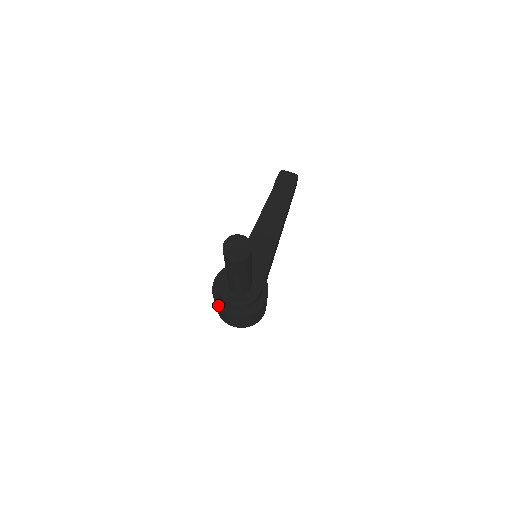
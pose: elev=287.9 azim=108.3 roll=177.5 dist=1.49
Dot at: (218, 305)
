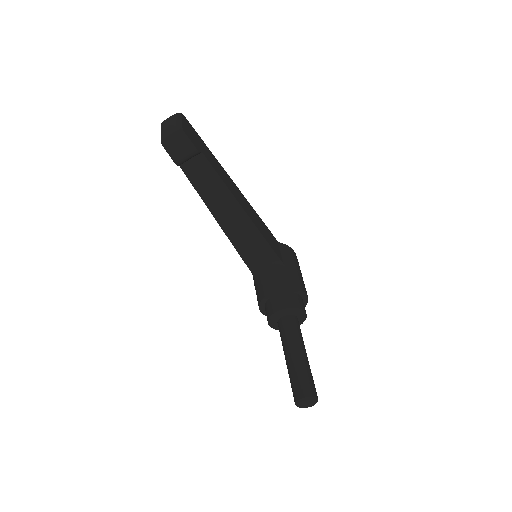
Dot at: occluded
